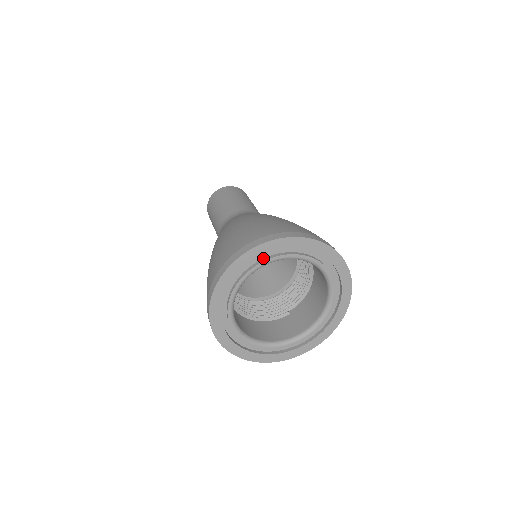
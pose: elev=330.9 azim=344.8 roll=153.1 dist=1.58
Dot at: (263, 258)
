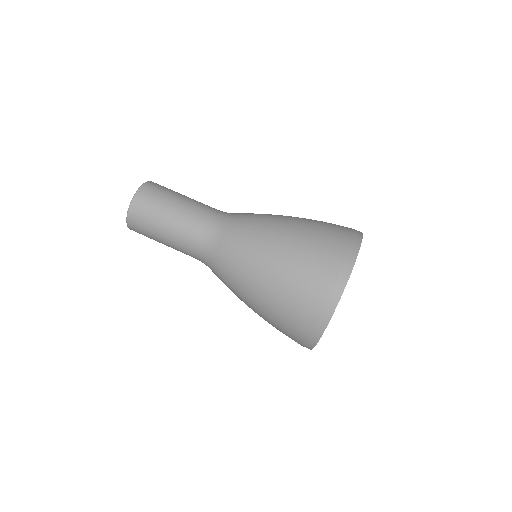
Dot at: occluded
